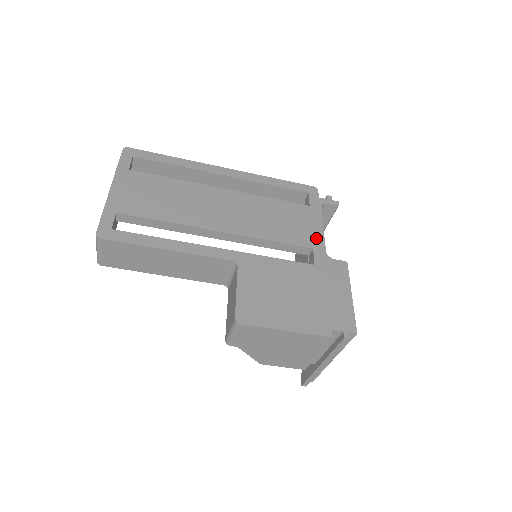
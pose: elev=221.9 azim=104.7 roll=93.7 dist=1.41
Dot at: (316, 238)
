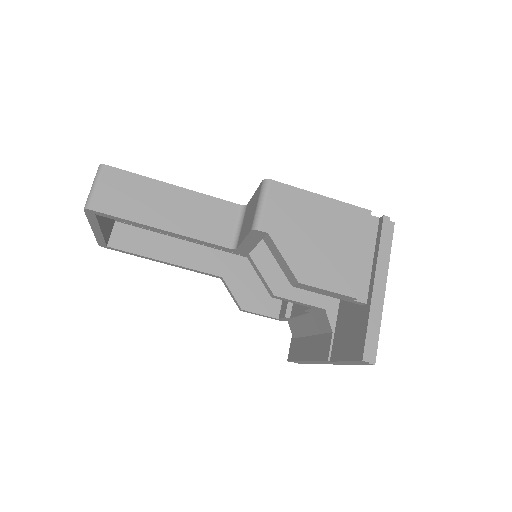
Dot at: occluded
